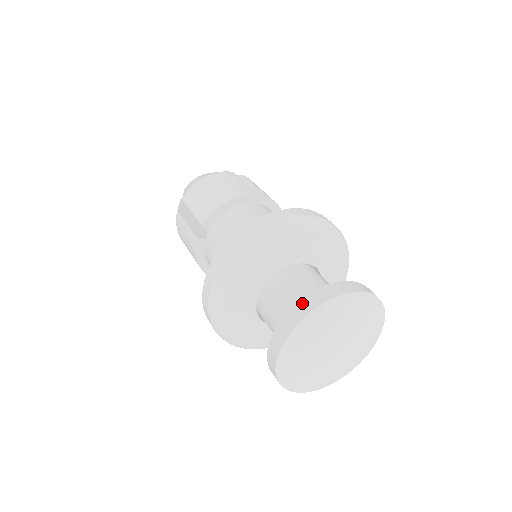
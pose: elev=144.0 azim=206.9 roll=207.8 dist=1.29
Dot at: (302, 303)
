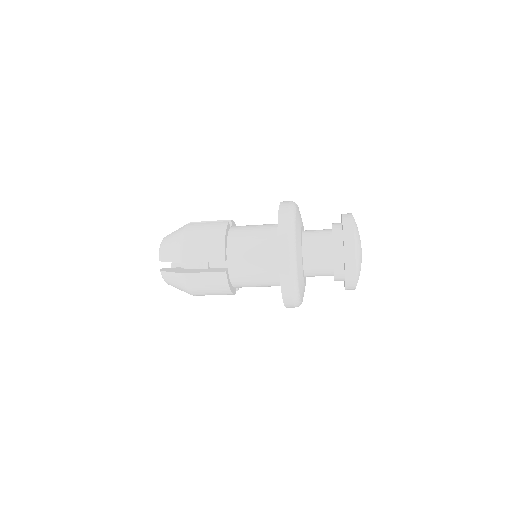
Dot at: (345, 237)
